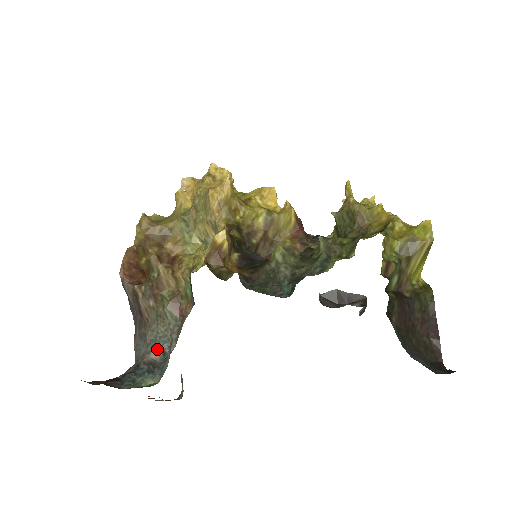
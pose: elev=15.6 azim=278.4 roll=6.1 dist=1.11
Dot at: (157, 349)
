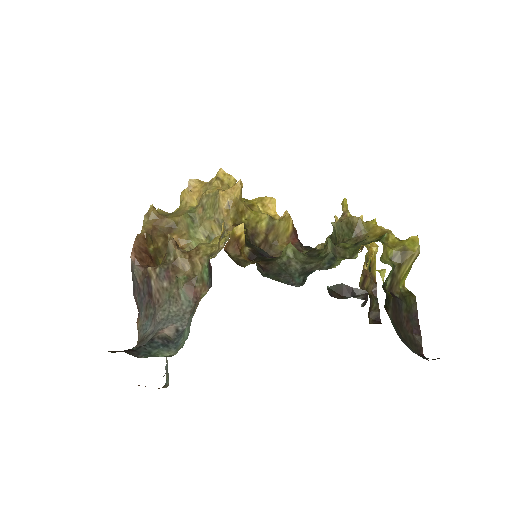
Dot at: (170, 326)
